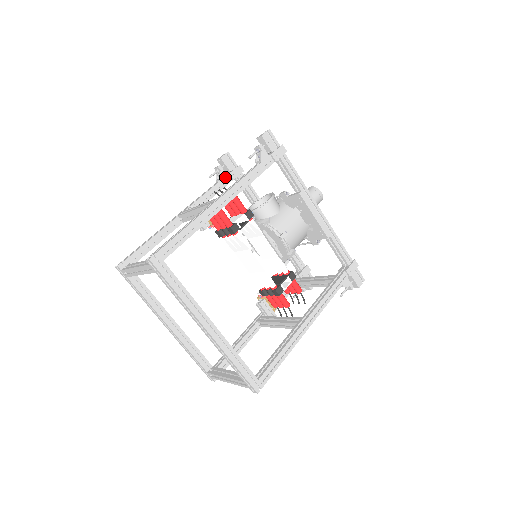
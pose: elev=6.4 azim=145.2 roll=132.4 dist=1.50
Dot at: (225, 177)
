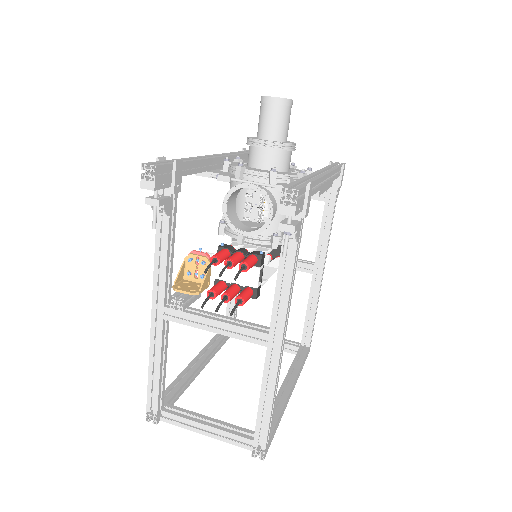
Dot at: (170, 203)
